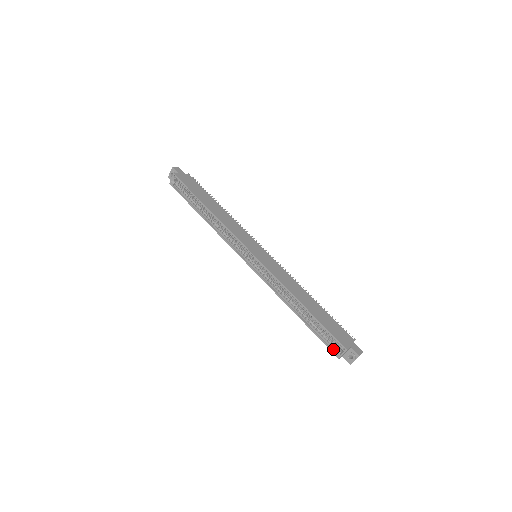
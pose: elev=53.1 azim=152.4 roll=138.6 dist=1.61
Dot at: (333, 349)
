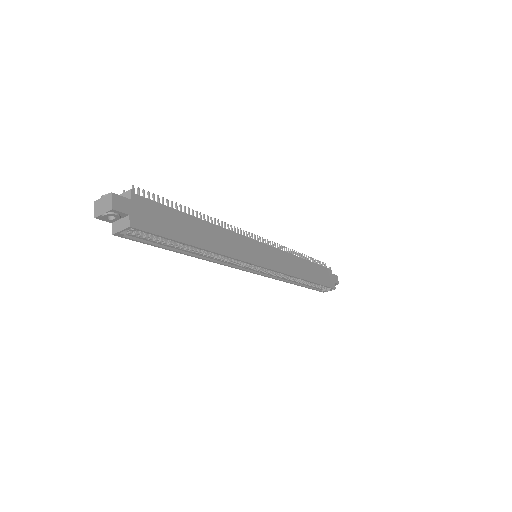
Dot at: (321, 290)
